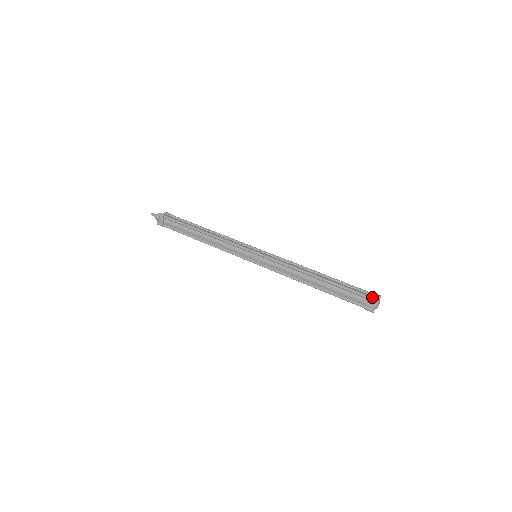
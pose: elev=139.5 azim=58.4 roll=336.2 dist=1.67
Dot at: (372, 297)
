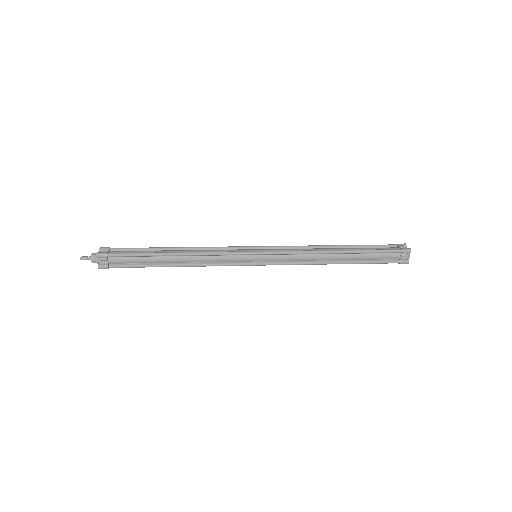
Dot at: (405, 249)
